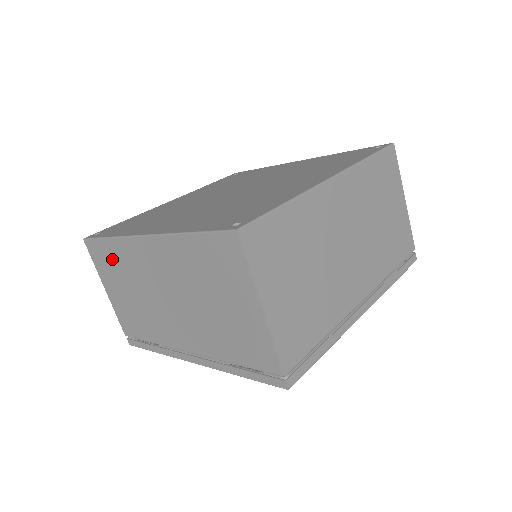
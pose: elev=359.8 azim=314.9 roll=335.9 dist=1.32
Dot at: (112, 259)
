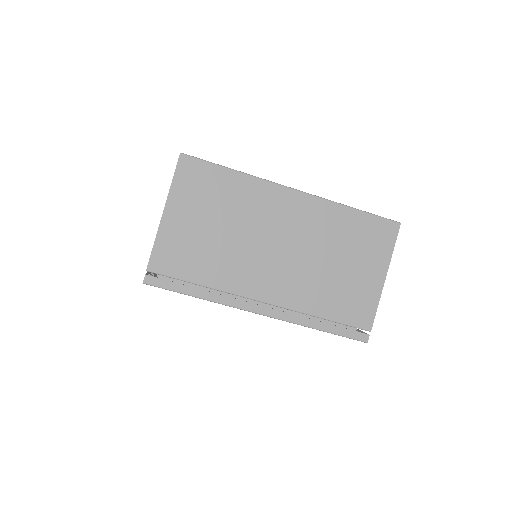
Dot at: occluded
